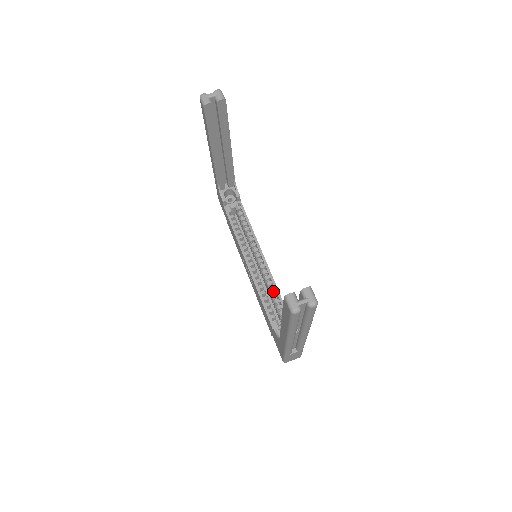
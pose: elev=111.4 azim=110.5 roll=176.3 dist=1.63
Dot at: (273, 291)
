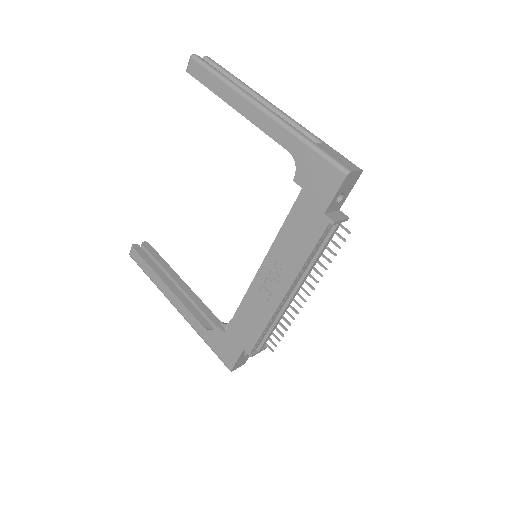
Dot at: occluded
